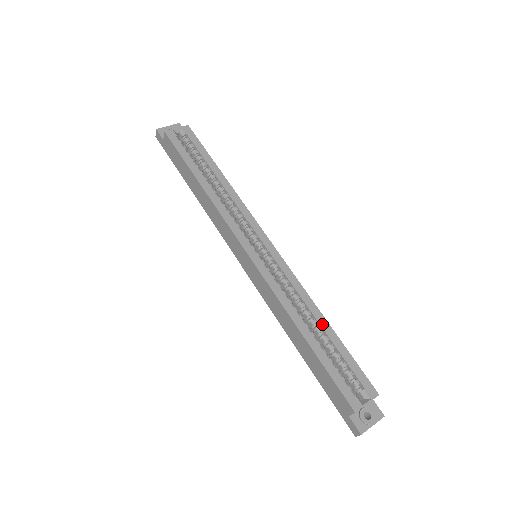
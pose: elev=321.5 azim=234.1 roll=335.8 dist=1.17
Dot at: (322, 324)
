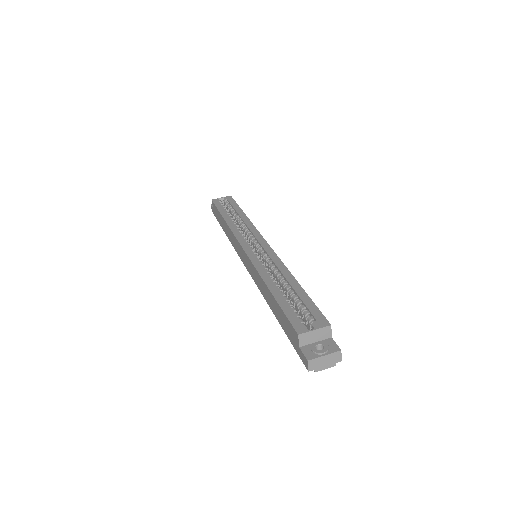
Dot at: (291, 282)
